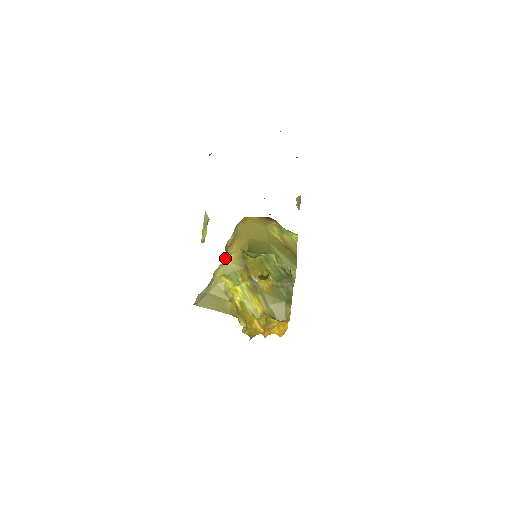
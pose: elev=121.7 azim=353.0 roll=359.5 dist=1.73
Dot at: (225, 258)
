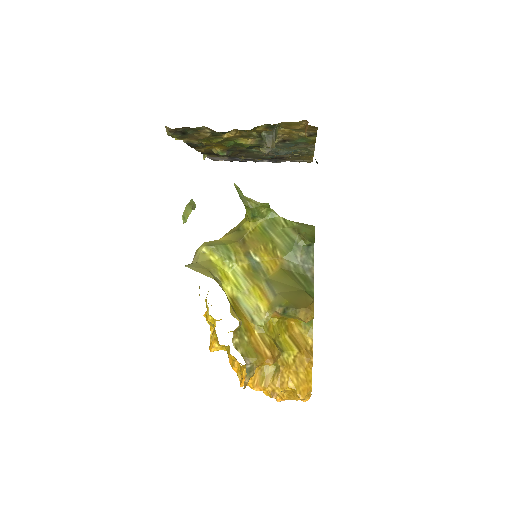
Dot at: occluded
